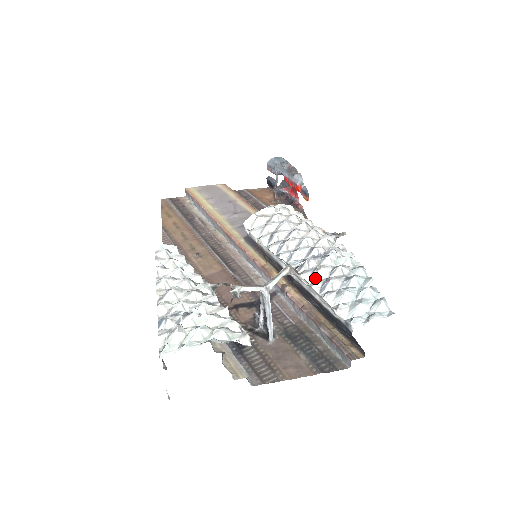
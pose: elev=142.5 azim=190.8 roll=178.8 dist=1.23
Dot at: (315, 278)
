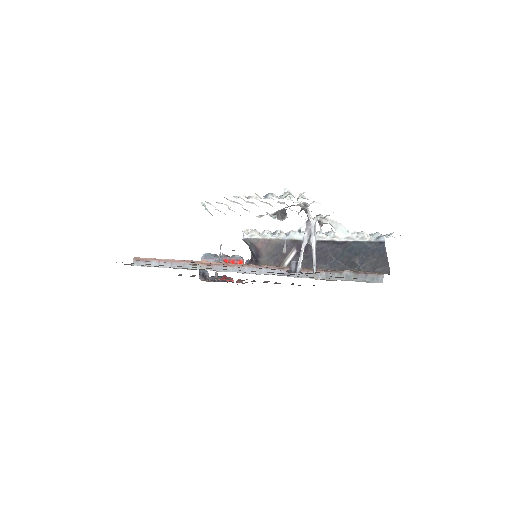
Dot at: (332, 234)
